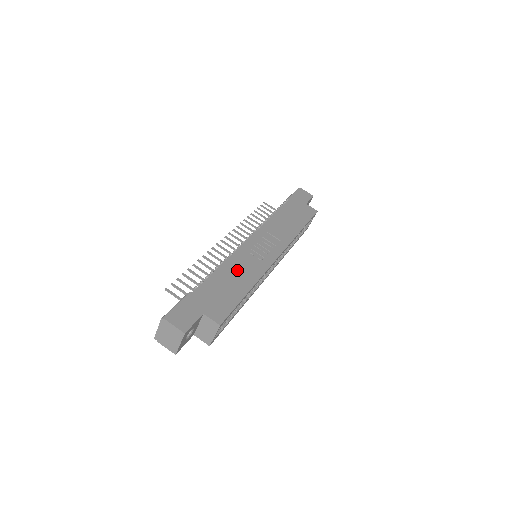
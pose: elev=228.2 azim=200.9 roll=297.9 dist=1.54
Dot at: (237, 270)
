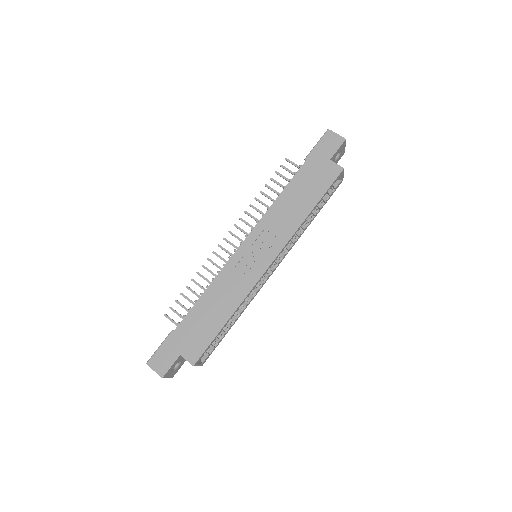
Dot at: (220, 295)
